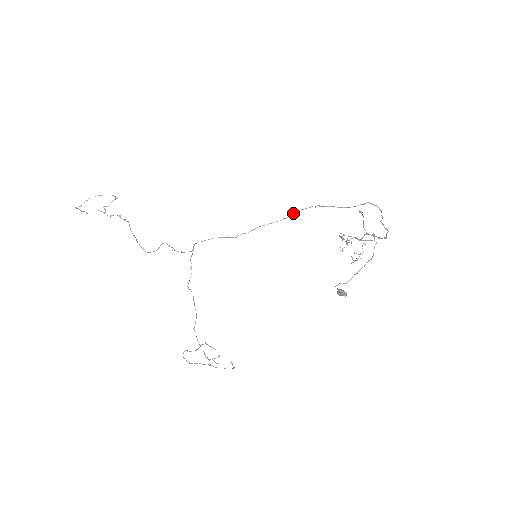
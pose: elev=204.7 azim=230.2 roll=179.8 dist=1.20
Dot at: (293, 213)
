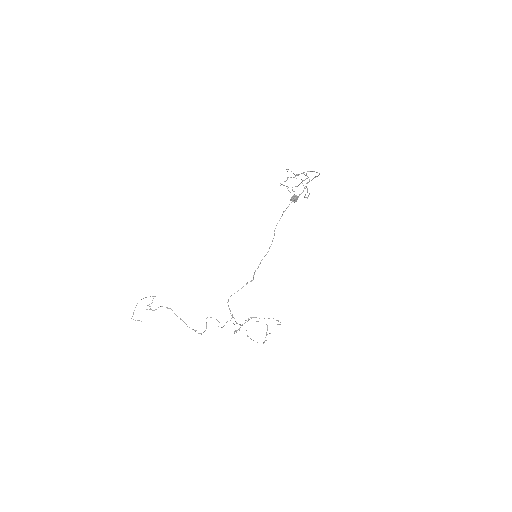
Dot at: (274, 231)
